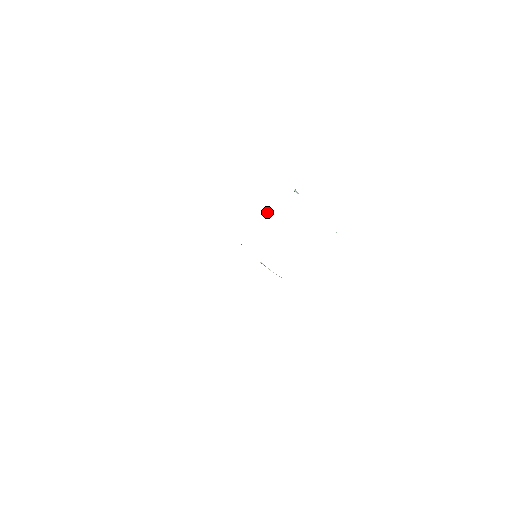
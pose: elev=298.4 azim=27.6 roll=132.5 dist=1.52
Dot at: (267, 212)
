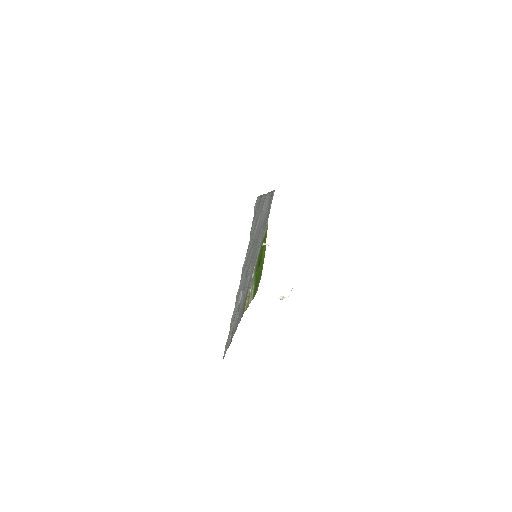
Dot at: (257, 270)
